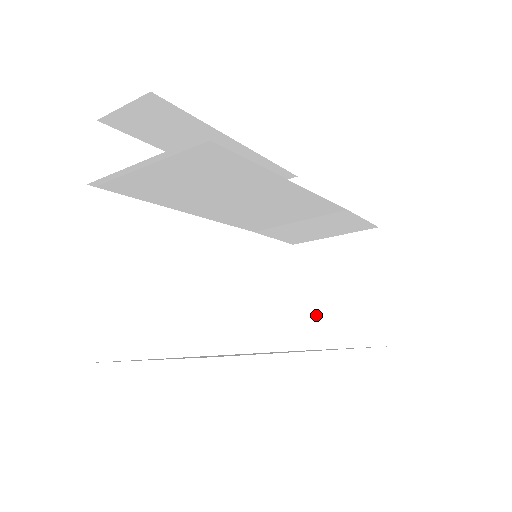
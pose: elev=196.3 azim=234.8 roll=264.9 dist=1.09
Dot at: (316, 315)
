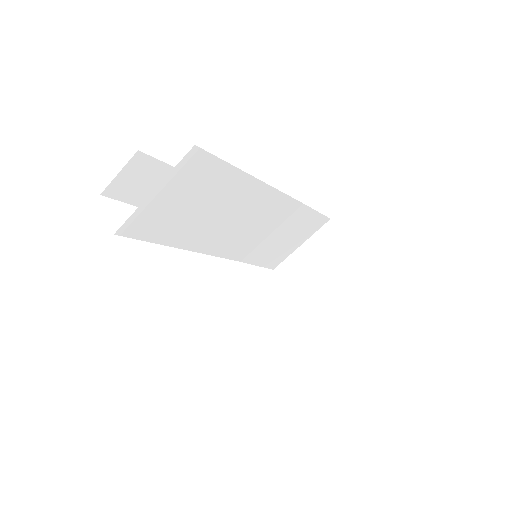
Dot at: (320, 310)
